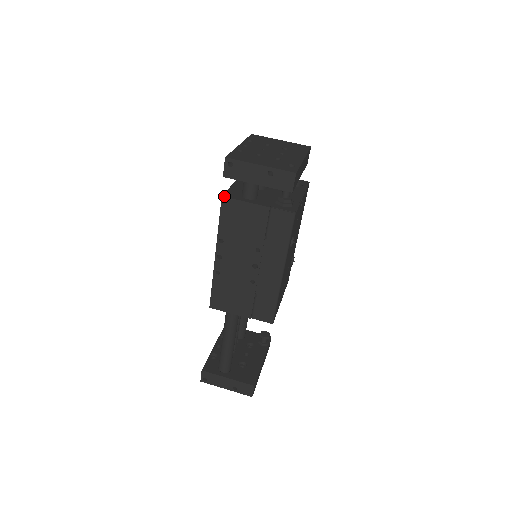
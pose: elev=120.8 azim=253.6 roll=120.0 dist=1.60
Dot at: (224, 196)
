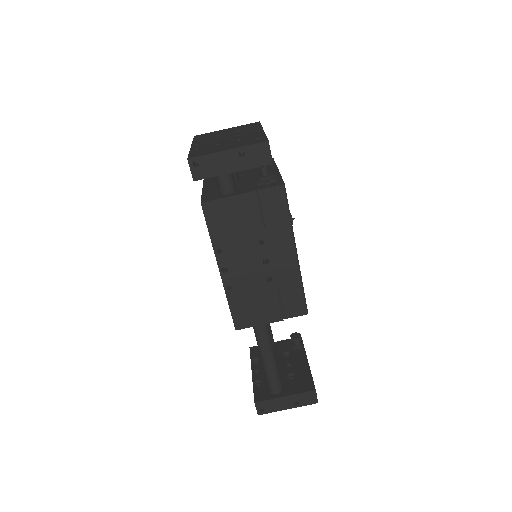
Dot at: (203, 202)
